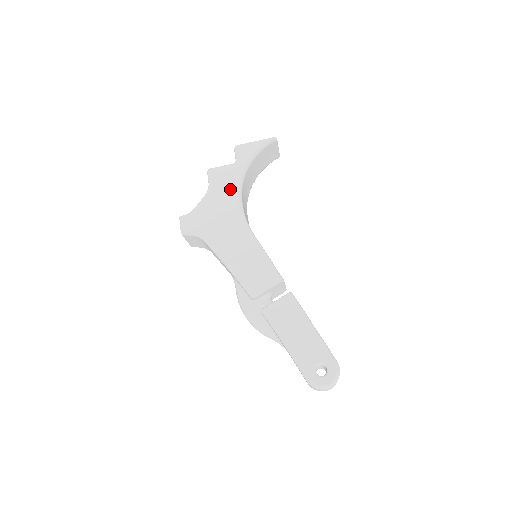
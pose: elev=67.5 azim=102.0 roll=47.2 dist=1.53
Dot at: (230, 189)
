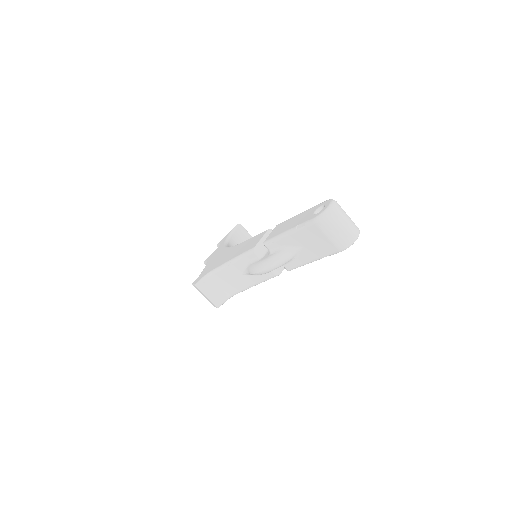
Dot at: occluded
